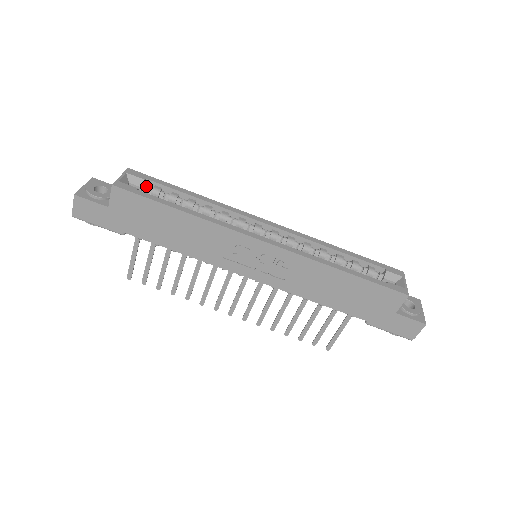
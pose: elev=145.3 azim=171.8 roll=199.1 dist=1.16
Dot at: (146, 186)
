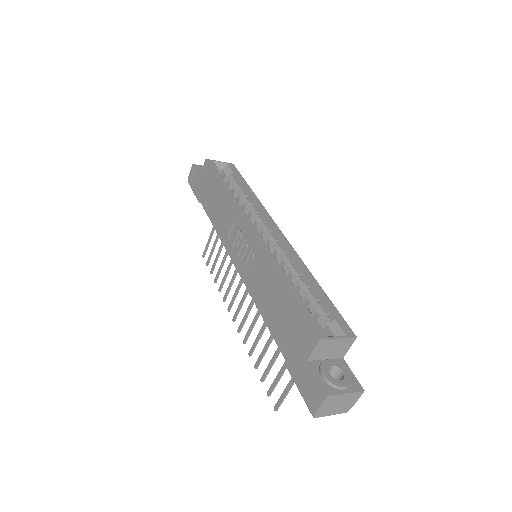
Dot at: (230, 175)
